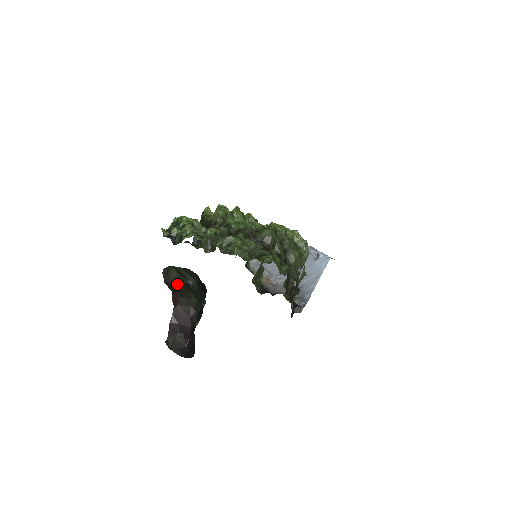
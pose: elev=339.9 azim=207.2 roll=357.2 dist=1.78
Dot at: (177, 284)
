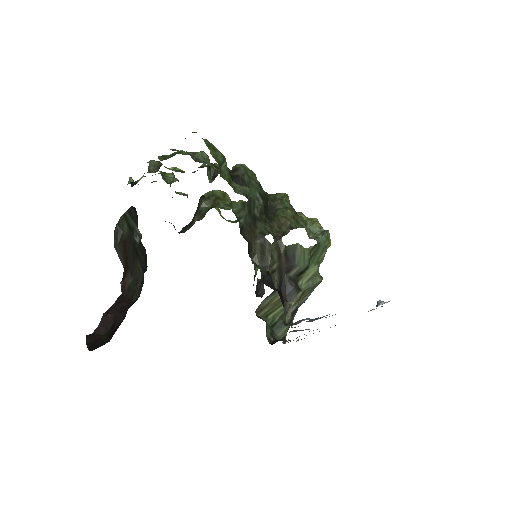
Dot at: (127, 249)
